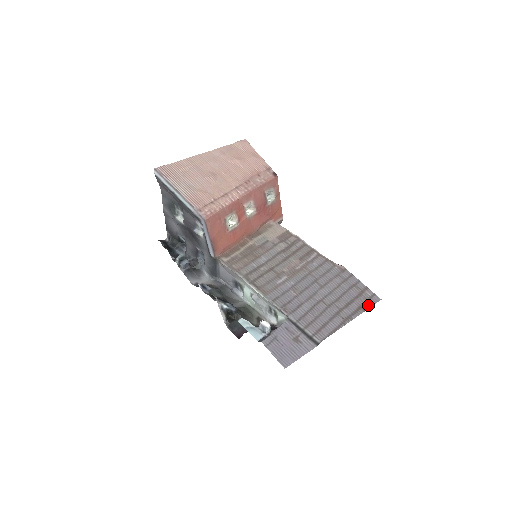
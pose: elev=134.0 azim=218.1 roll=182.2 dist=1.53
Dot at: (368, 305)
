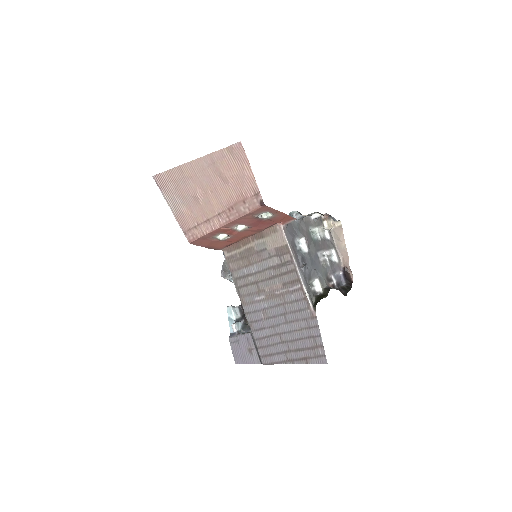
Dot at: (313, 361)
